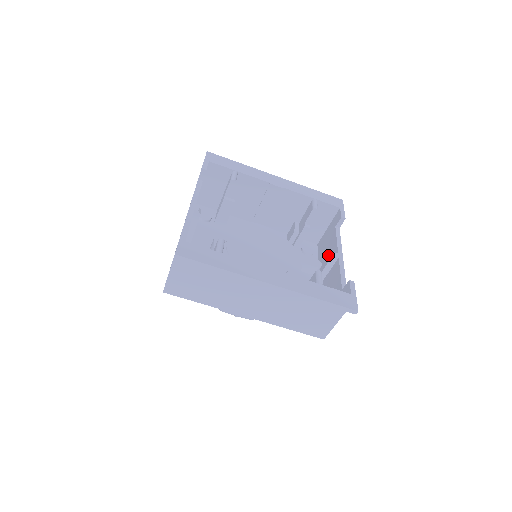
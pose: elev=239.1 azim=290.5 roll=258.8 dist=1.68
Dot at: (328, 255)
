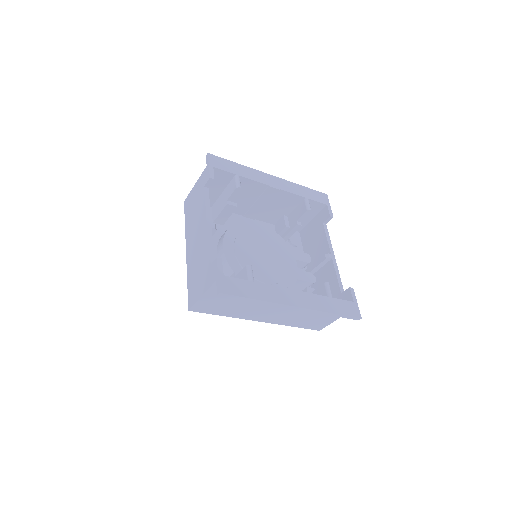
Dot at: (317, 250)
